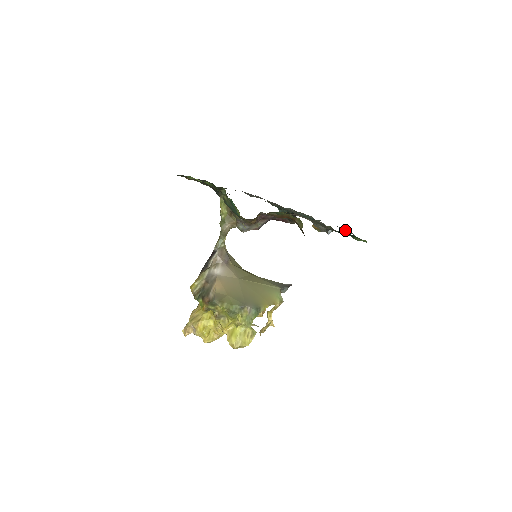
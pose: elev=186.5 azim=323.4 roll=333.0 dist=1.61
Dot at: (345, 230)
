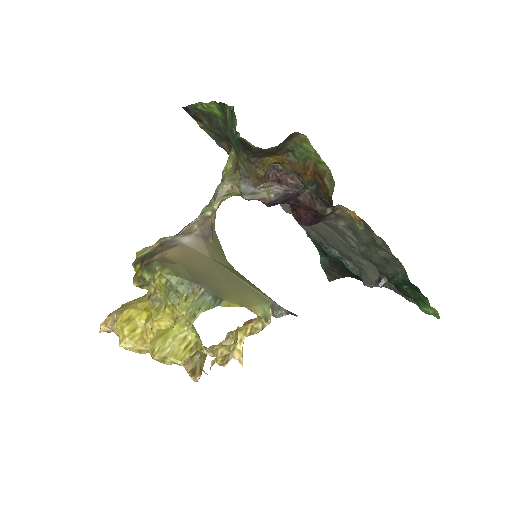
Dot at: occluded
